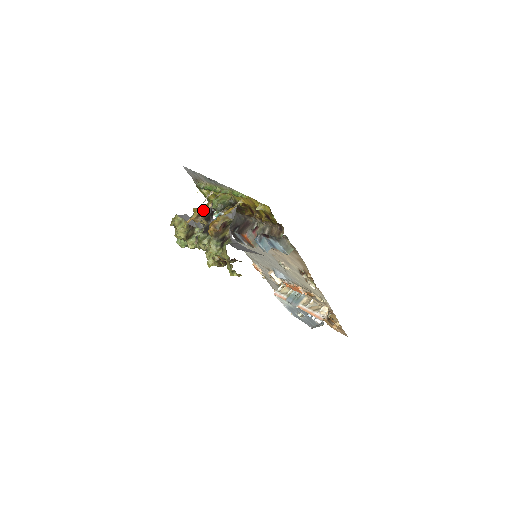
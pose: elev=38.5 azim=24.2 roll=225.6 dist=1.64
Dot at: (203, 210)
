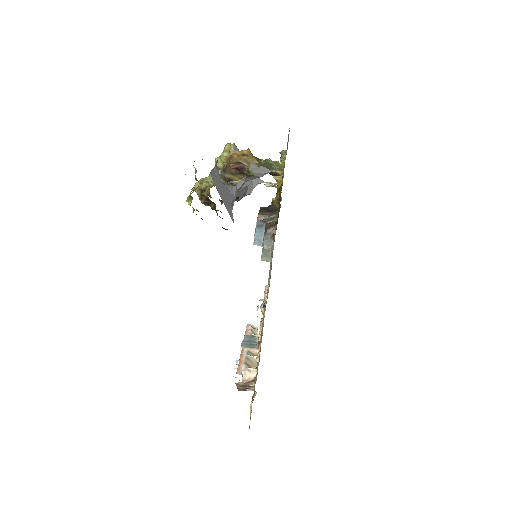
Dot at: (253, 158)
